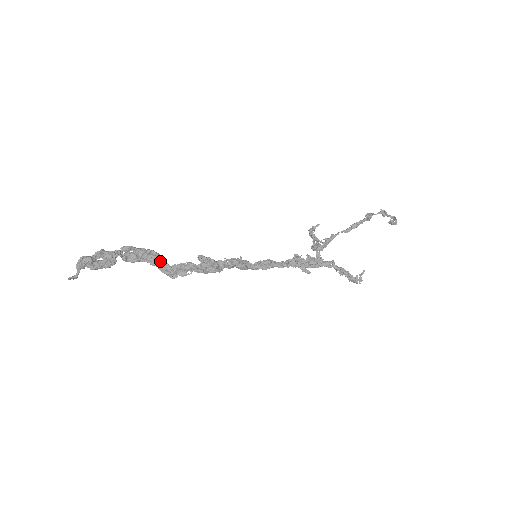
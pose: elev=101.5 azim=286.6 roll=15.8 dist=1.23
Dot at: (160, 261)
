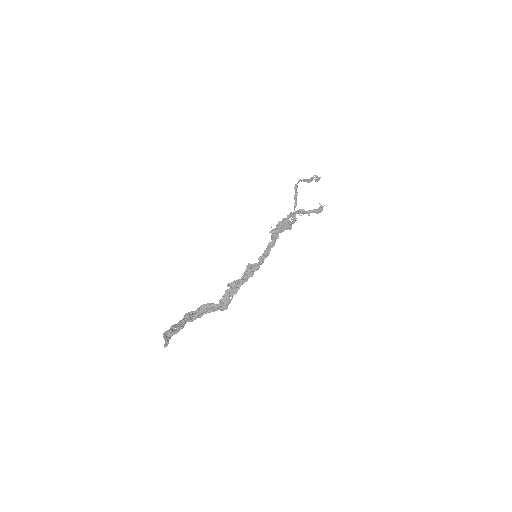
Dot at: (211, 307)
